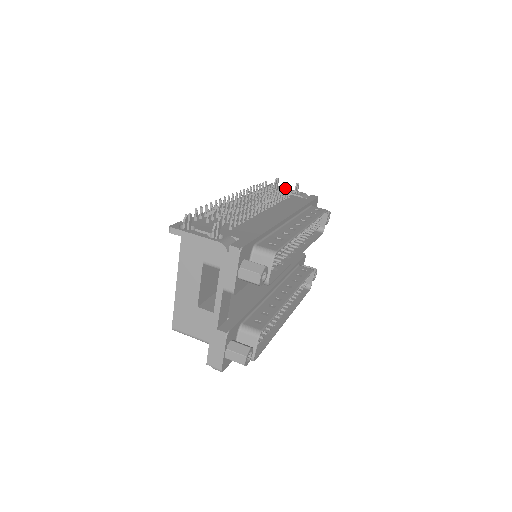
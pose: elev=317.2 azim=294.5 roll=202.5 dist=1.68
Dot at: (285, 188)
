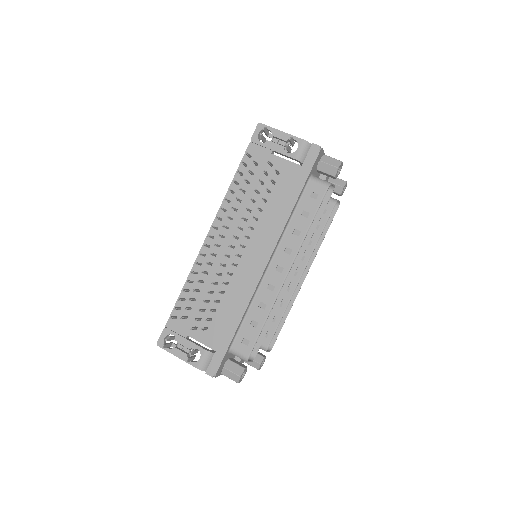
Dot at: (278, 132)
